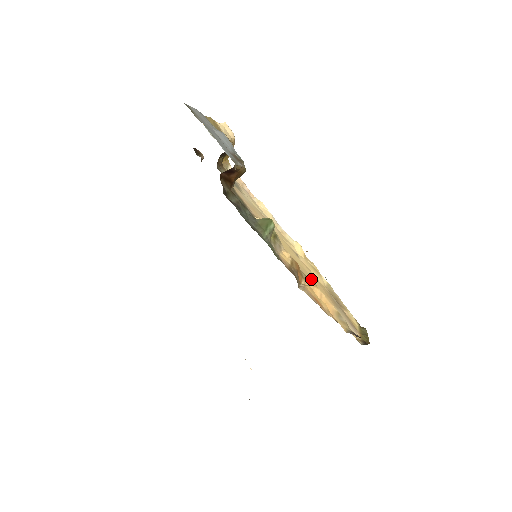
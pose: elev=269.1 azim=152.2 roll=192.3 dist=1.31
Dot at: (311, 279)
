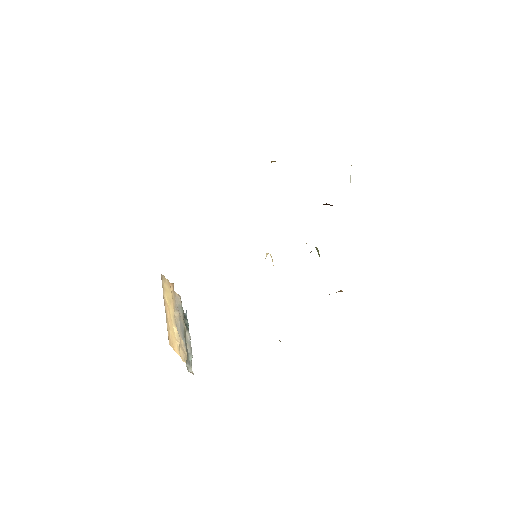
Dot at: occluded
